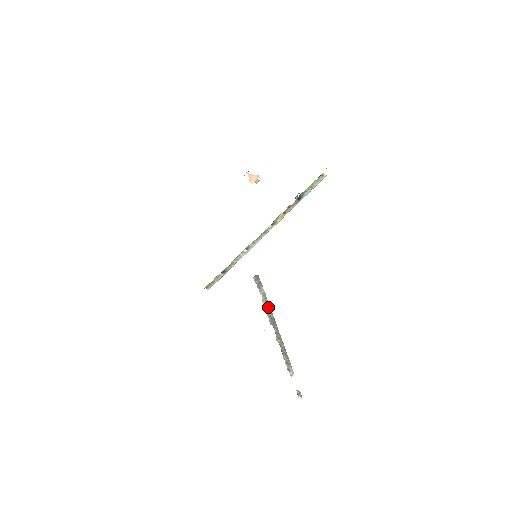
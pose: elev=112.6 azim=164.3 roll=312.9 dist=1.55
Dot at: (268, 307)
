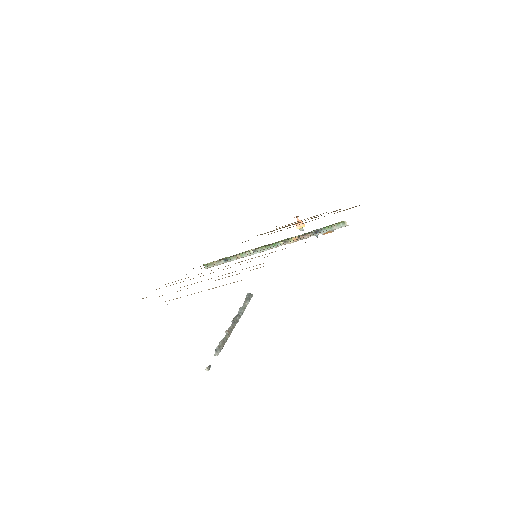
Dot at: (240, 313)
